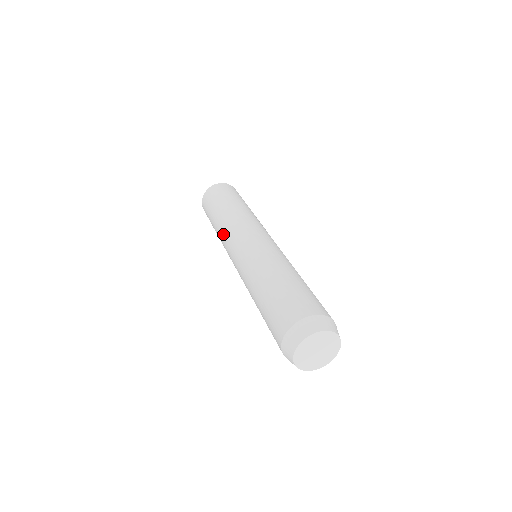
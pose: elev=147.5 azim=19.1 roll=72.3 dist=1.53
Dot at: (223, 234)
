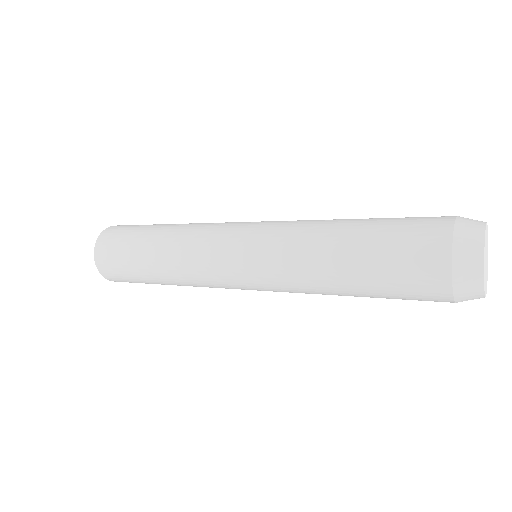
Dot at: (189, 243)
